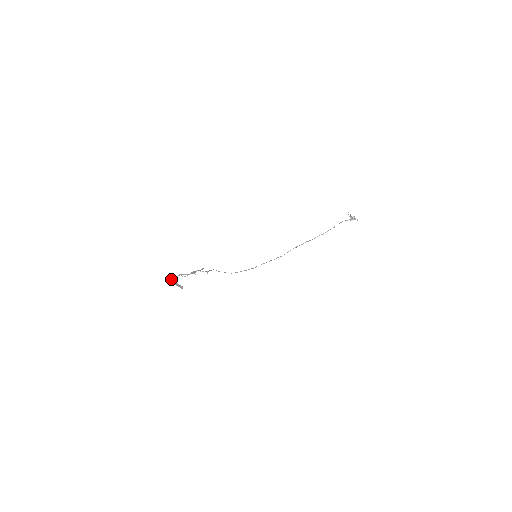
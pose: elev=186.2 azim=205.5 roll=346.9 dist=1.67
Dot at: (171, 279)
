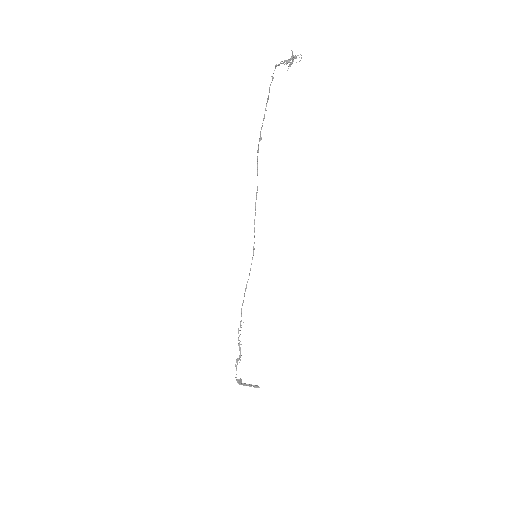
Dot at: (239, 383)
